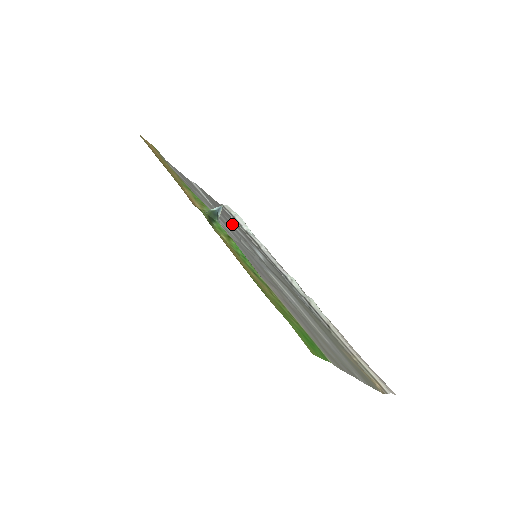
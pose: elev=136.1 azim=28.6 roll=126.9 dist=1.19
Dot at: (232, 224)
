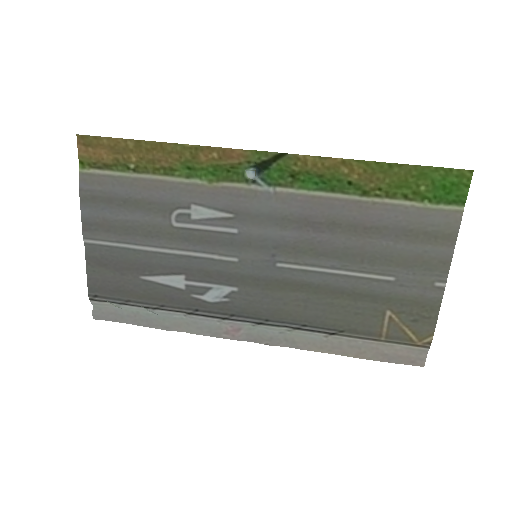
Dot at: (162, 277)
